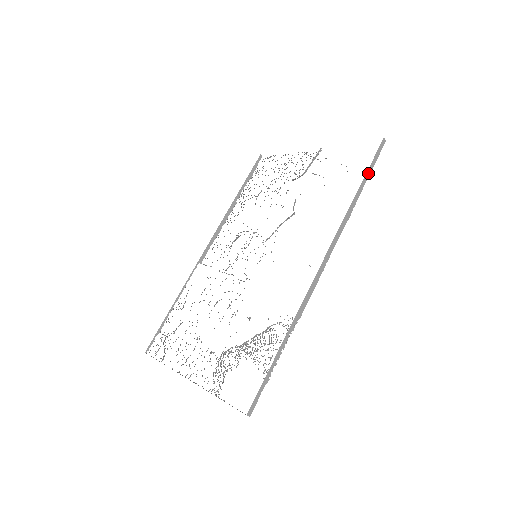
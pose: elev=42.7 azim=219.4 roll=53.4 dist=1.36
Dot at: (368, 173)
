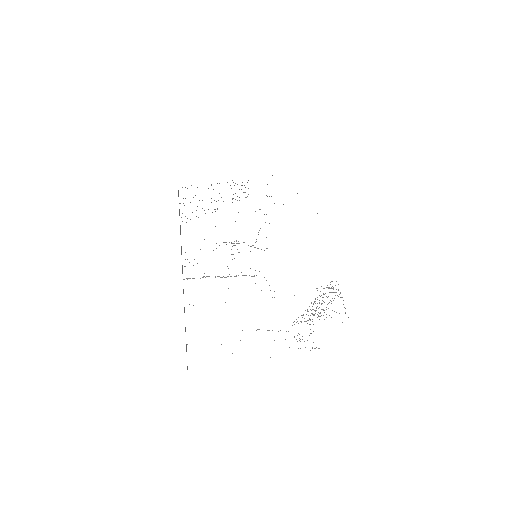
Dot at: occluded
